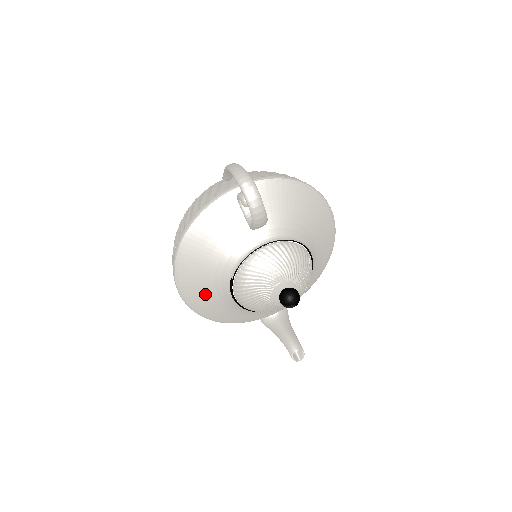
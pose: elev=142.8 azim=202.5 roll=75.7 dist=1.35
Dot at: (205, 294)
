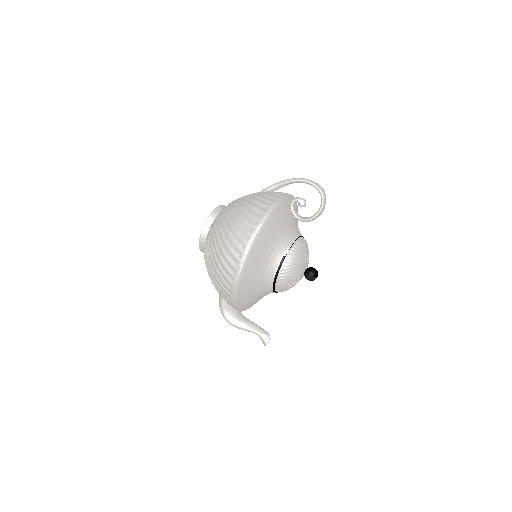
Dot at: (257, 270)
